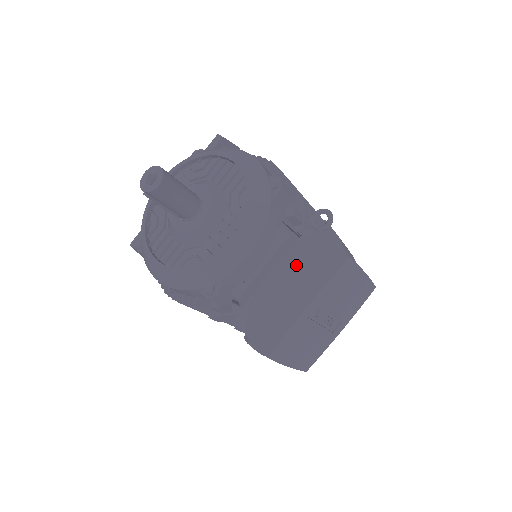
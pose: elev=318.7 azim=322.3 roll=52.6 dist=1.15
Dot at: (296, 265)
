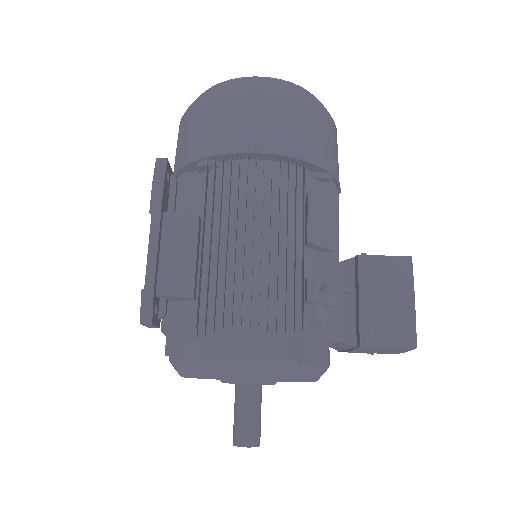
Dot at: occluded
